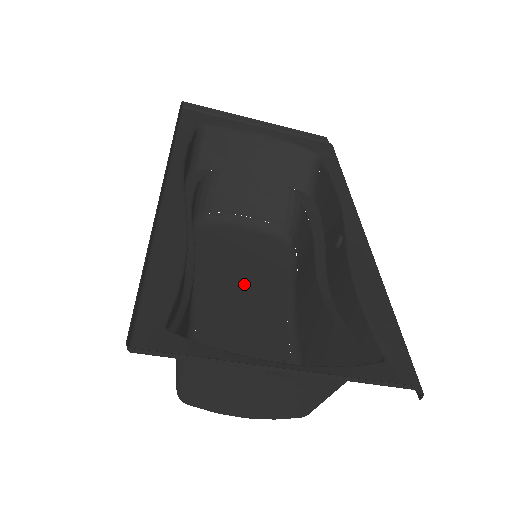
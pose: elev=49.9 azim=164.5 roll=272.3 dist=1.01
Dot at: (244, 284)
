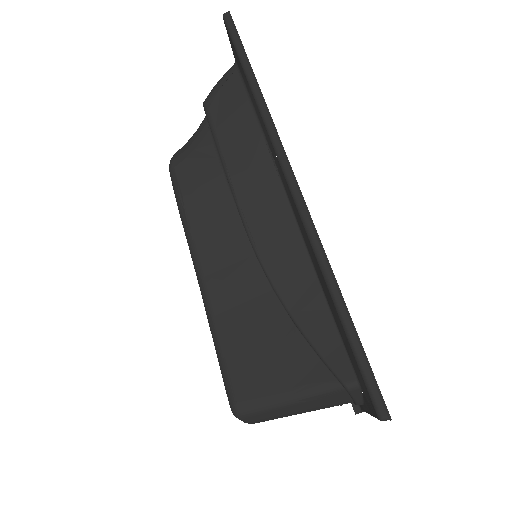
Dot at: occluded
